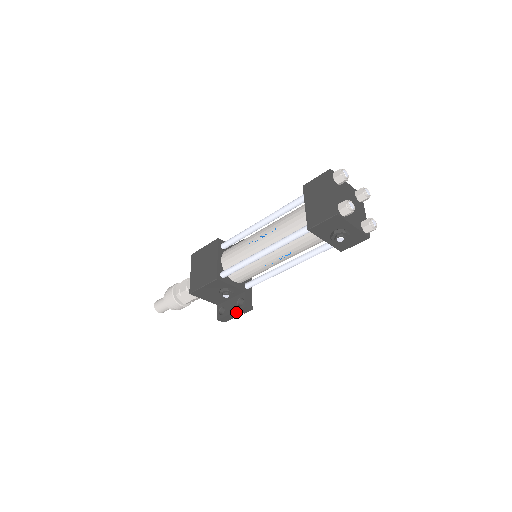
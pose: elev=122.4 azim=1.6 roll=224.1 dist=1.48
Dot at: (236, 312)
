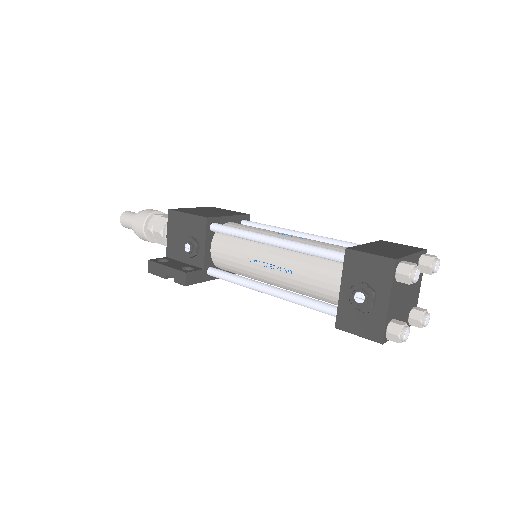
Dot at: (172, 270)
